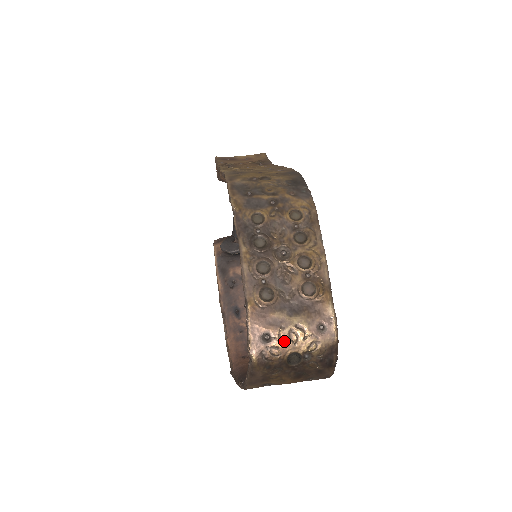
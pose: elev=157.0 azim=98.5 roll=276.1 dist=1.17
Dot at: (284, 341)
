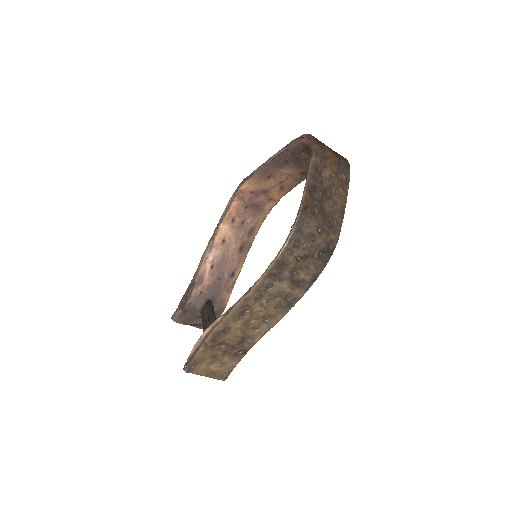
Dot at: occluded
